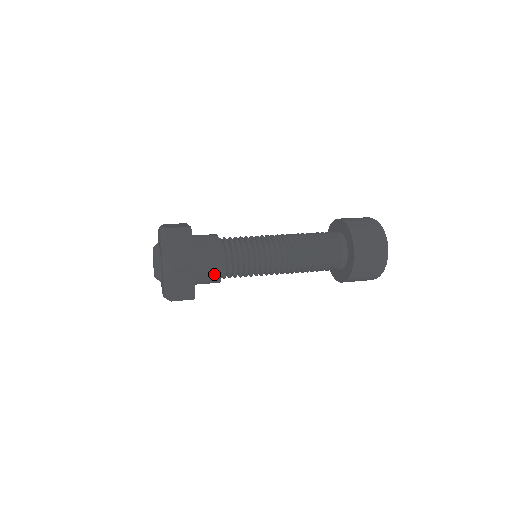
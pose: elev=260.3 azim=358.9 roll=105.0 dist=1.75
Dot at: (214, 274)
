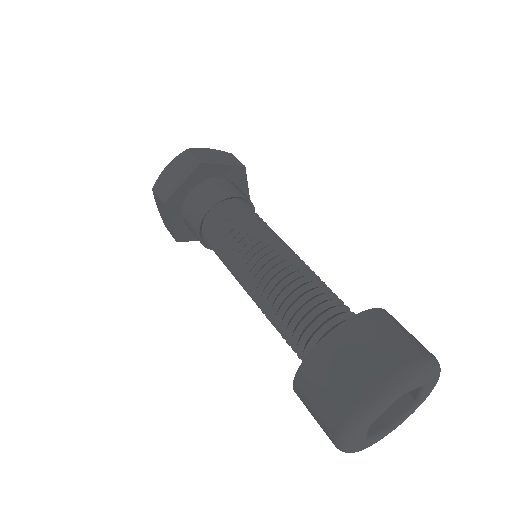
Dot at: (205, 203)
